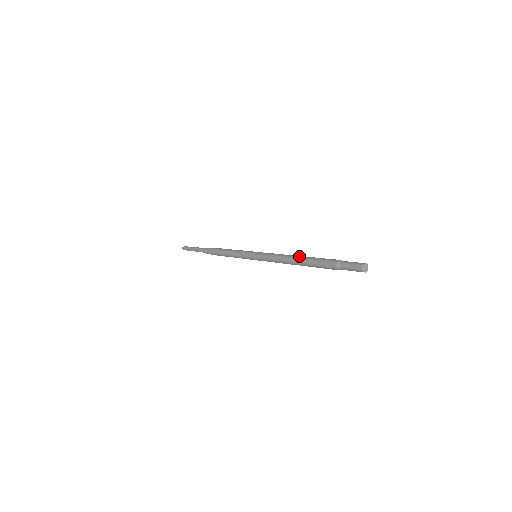
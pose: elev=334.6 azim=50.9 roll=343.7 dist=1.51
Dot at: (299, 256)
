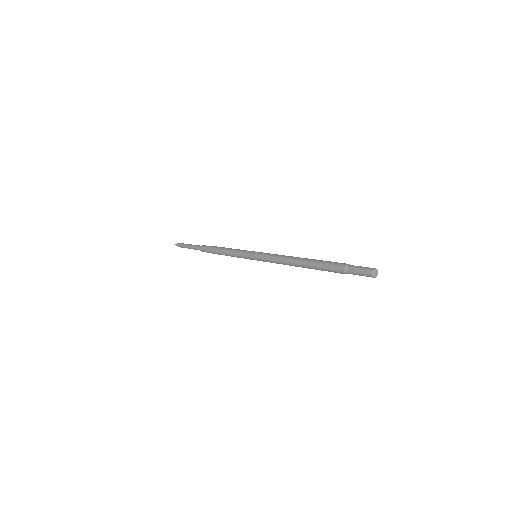
Dot at: (301, 261)
